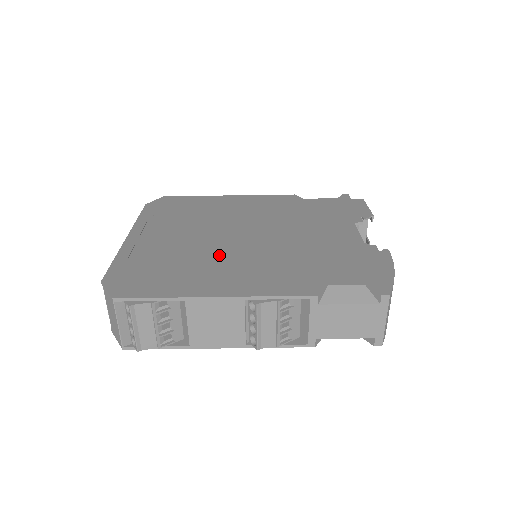
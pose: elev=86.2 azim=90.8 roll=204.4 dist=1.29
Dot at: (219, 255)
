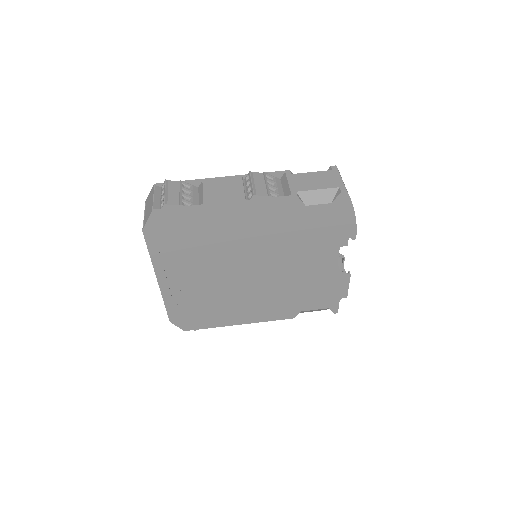
Dot at: occluded
